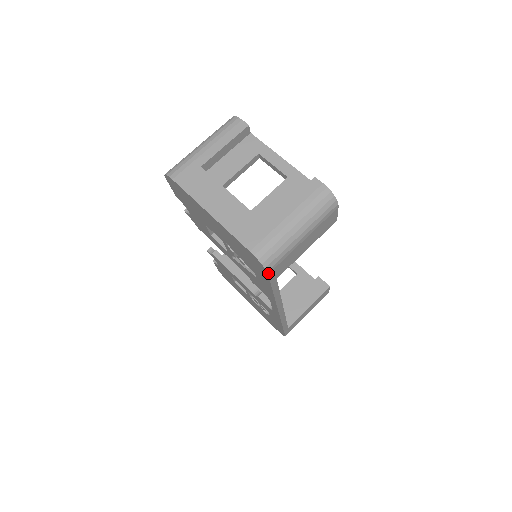
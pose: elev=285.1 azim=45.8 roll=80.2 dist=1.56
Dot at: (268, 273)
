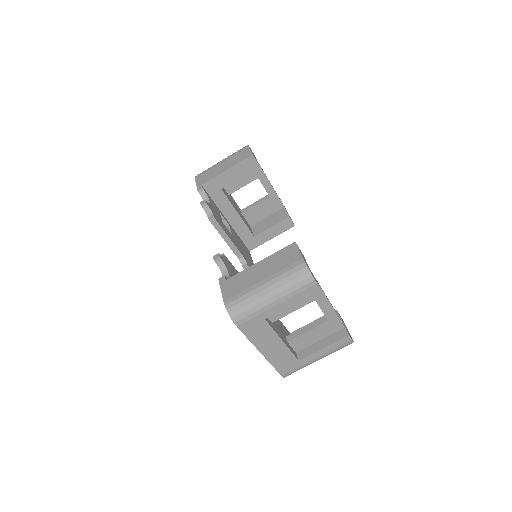
Dot at: occluded
